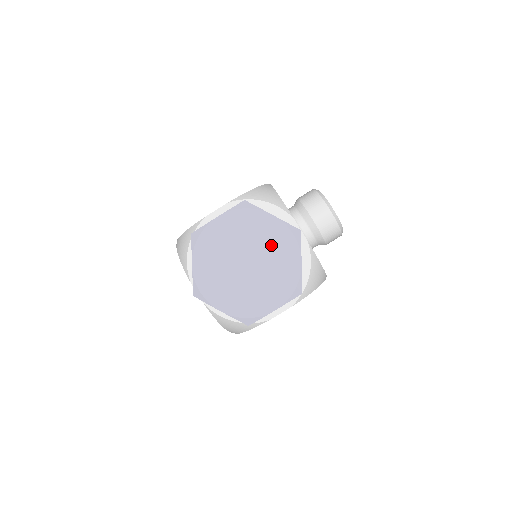
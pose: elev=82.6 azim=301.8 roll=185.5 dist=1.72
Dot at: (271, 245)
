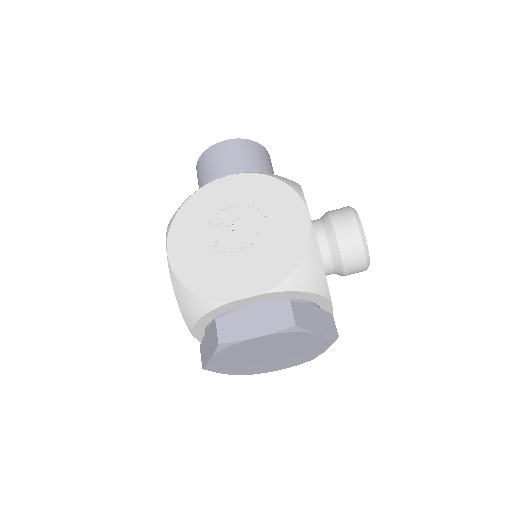
Dot at: (303, 347)
